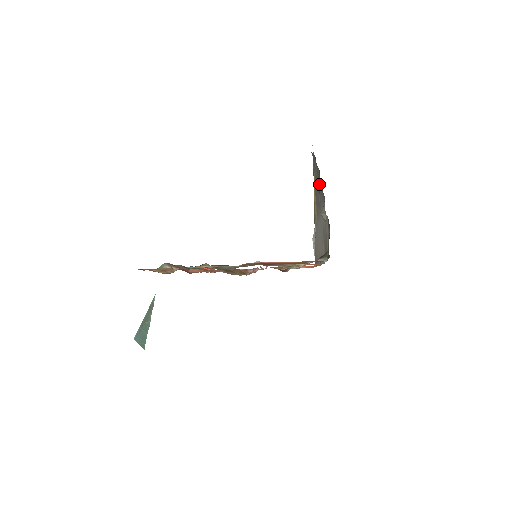
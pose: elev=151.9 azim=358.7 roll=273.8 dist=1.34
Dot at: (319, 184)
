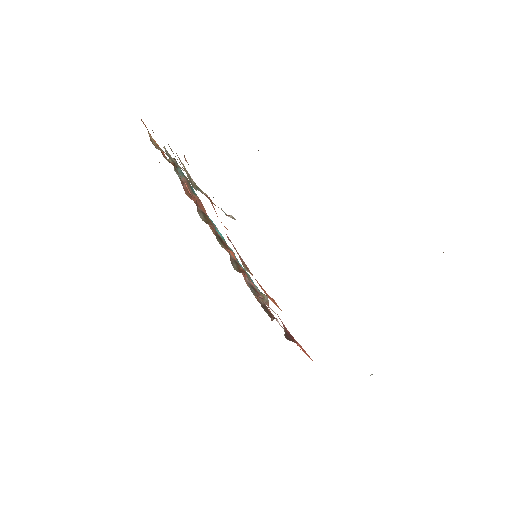
Dot at: occluded
